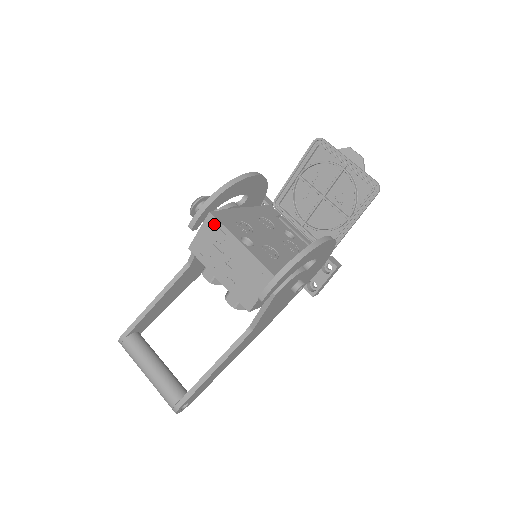
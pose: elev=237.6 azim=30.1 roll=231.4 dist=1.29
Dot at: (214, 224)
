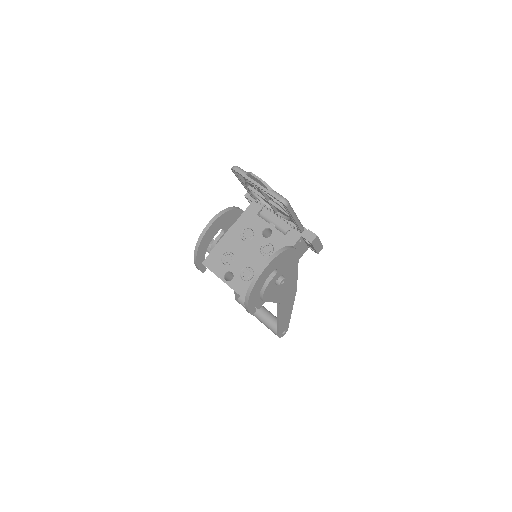
Dot at: occluded
